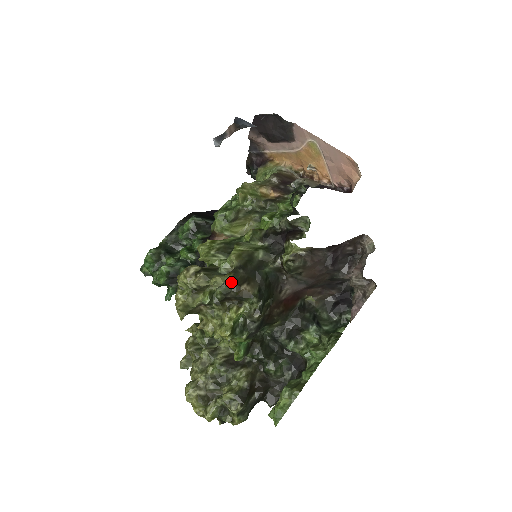
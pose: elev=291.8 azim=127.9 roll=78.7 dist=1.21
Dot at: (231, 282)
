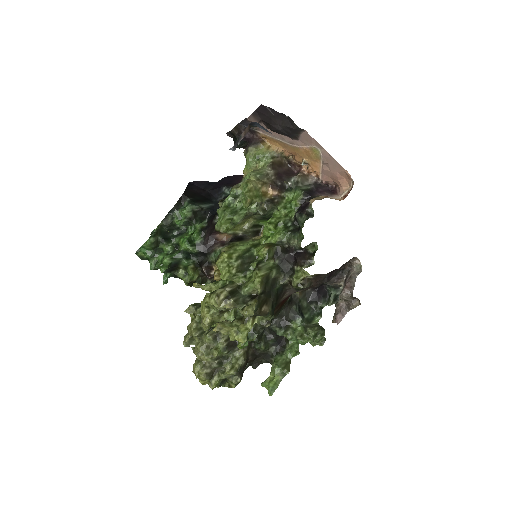
Dot at: (256, 307)
